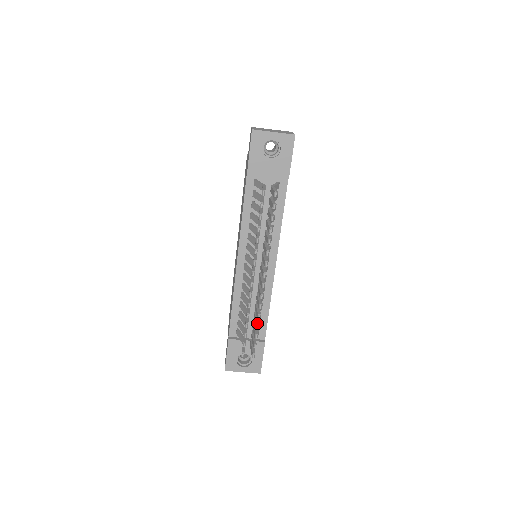
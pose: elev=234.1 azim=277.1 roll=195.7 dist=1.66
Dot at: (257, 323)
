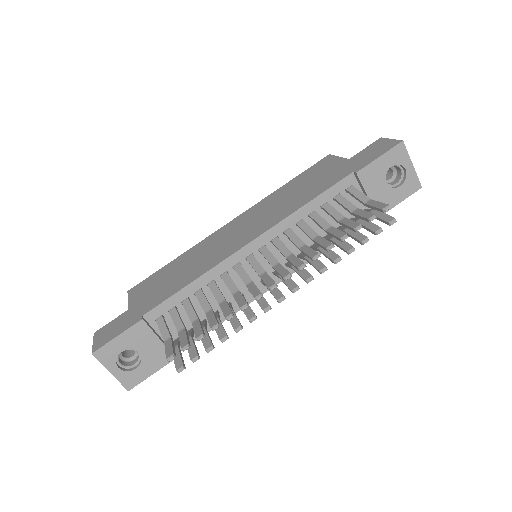
Dot at: occluded
